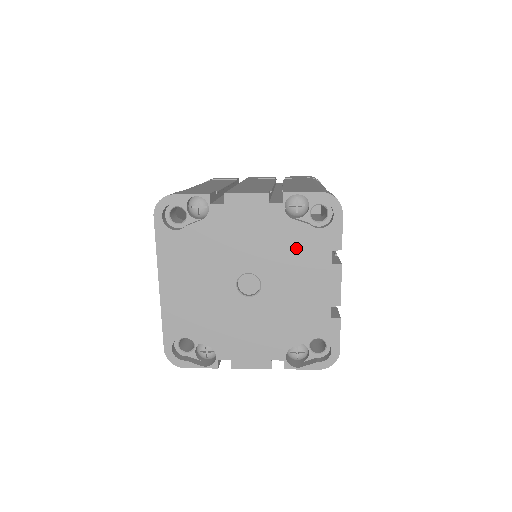
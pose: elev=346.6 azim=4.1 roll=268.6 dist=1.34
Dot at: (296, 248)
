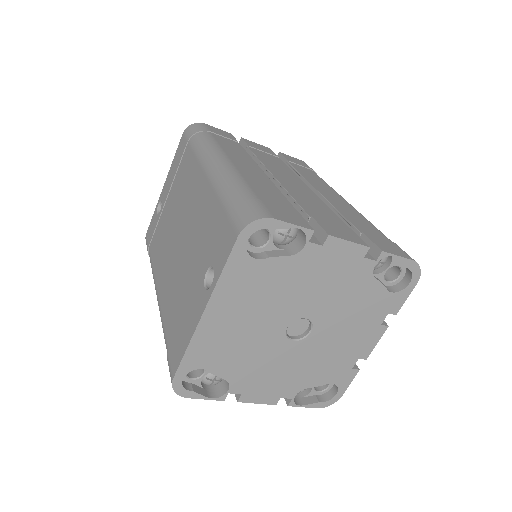
Dot at: (362, 305)
